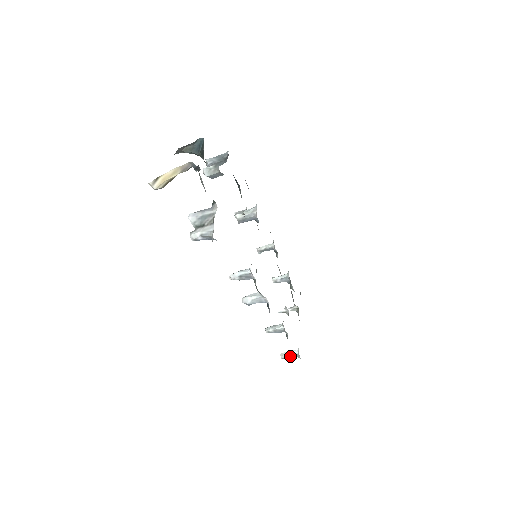
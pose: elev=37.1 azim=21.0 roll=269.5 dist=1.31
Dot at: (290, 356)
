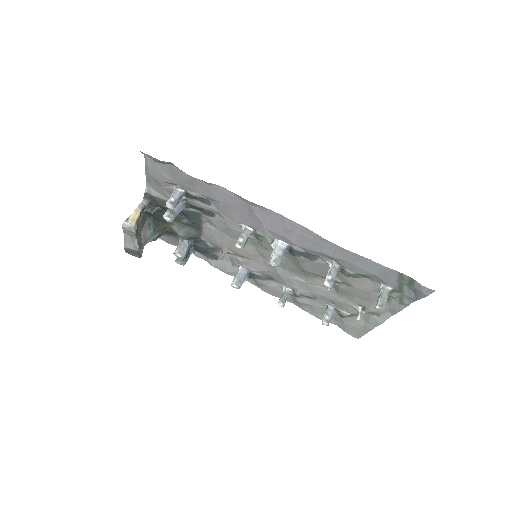
Dot at: (382, 297)
